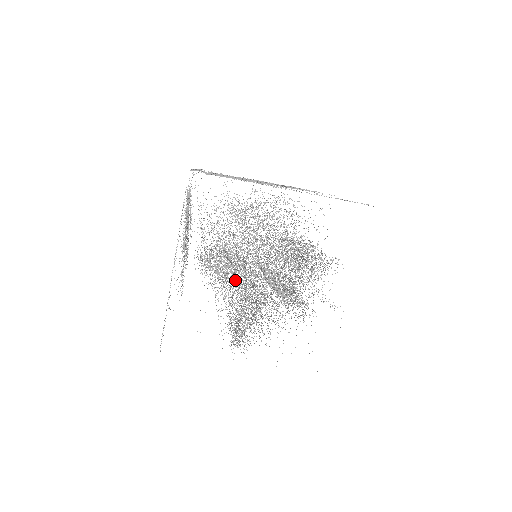
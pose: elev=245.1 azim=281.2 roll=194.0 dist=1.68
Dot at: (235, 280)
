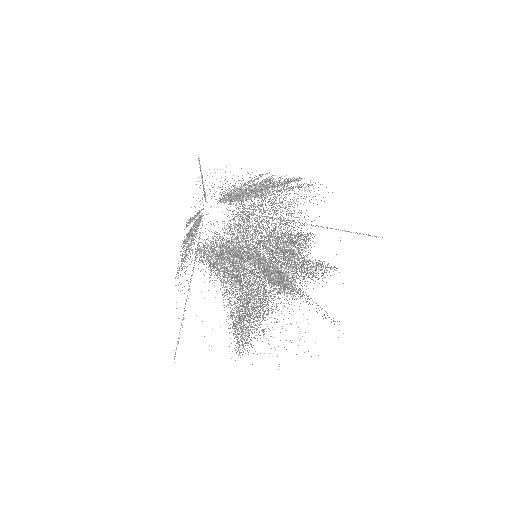
Dot at: (240, 289)
